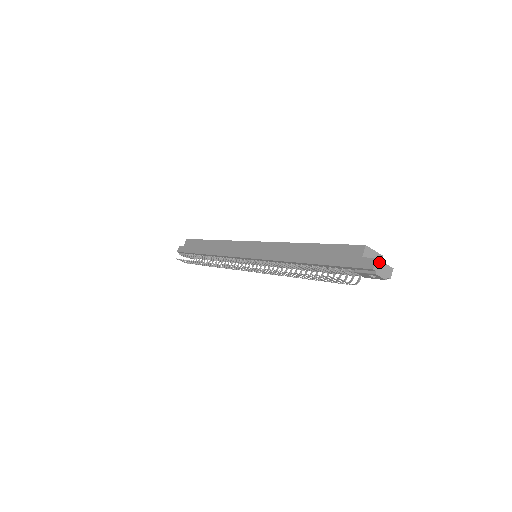
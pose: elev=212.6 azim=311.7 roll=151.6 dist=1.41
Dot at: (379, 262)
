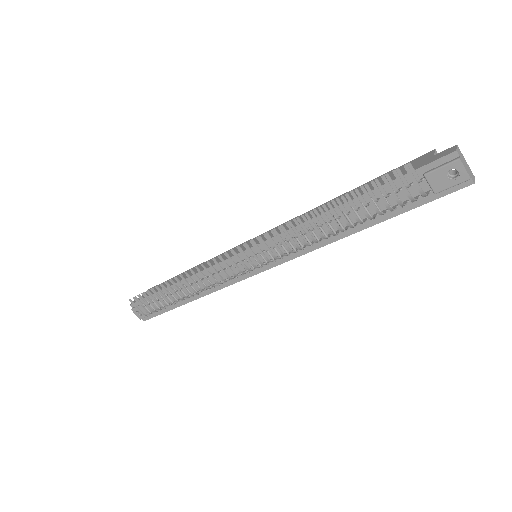
Dot at: (460, 152)
